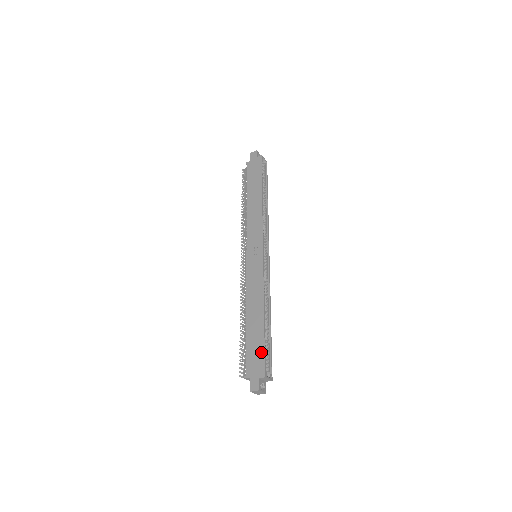
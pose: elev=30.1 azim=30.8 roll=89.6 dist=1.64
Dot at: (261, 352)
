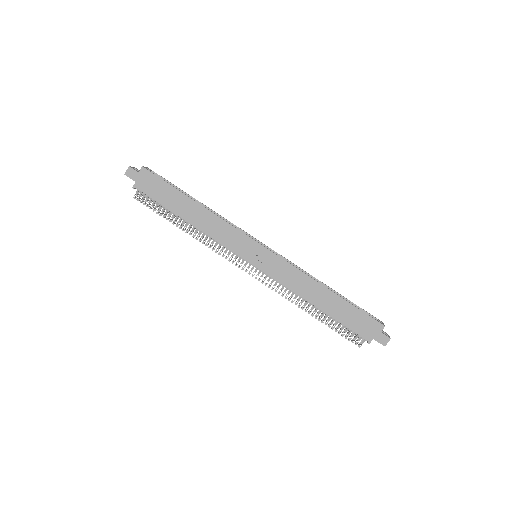
Dot at: (361, 315)
